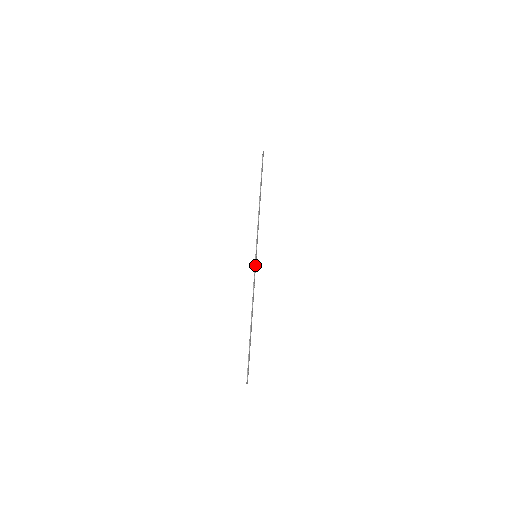
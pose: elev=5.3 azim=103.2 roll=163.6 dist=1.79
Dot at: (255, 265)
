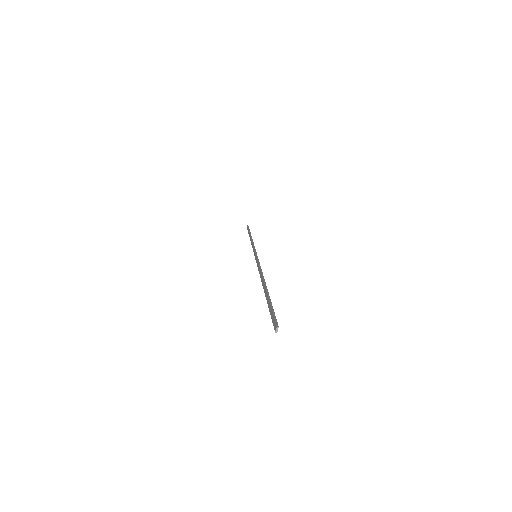
Dot at: (257, 258)
